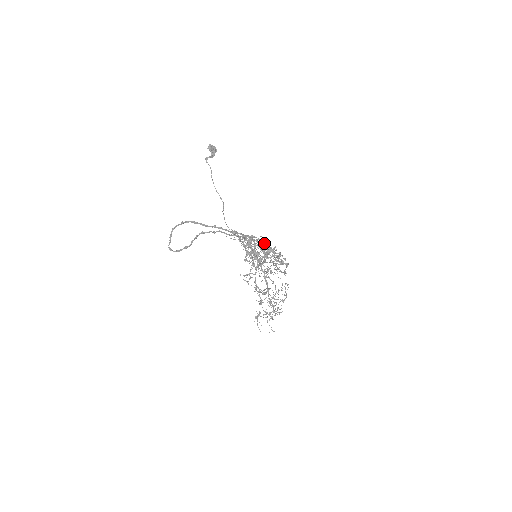
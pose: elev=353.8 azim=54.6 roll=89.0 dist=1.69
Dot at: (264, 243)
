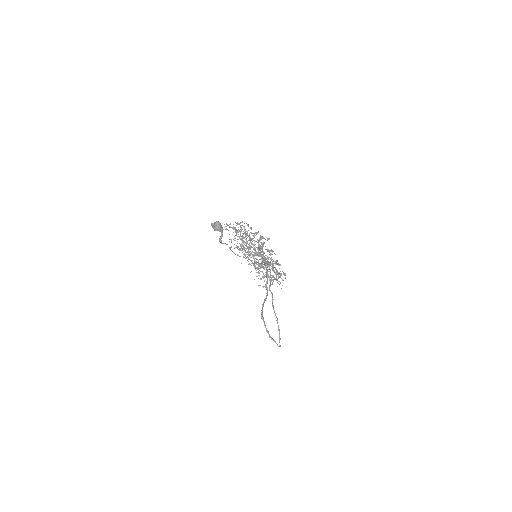
Dot at: (236, 232)
